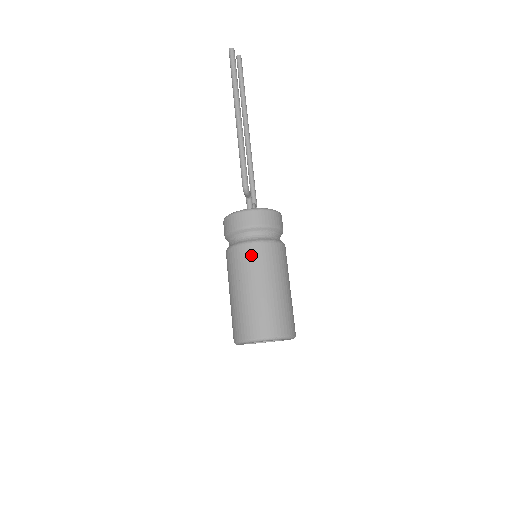
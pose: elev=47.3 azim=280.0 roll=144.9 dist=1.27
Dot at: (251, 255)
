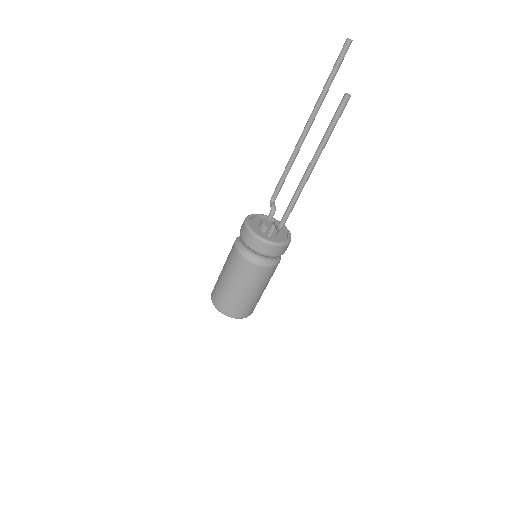
Dot at: (256, 273)
